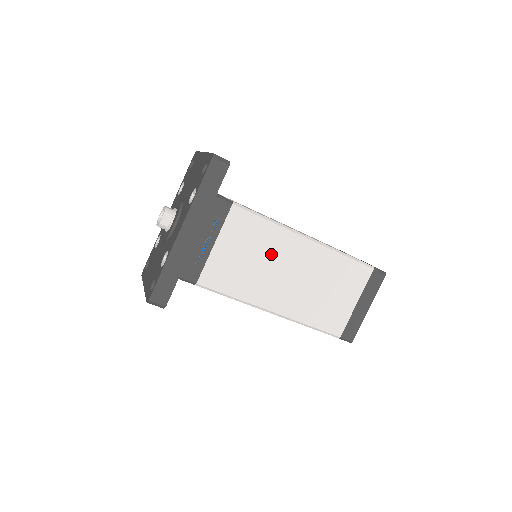
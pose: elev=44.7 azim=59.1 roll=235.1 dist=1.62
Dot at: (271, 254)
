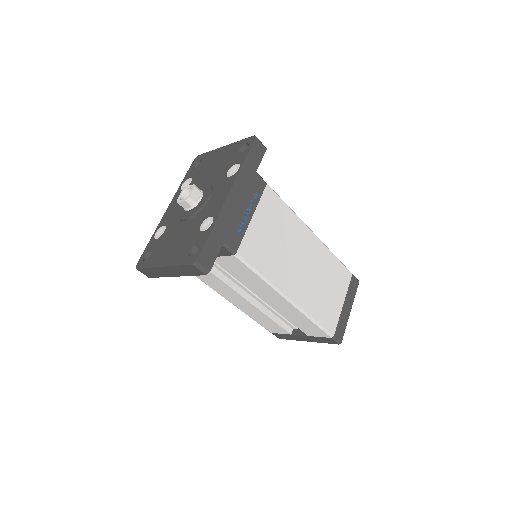
Dot at: (290, 240)
